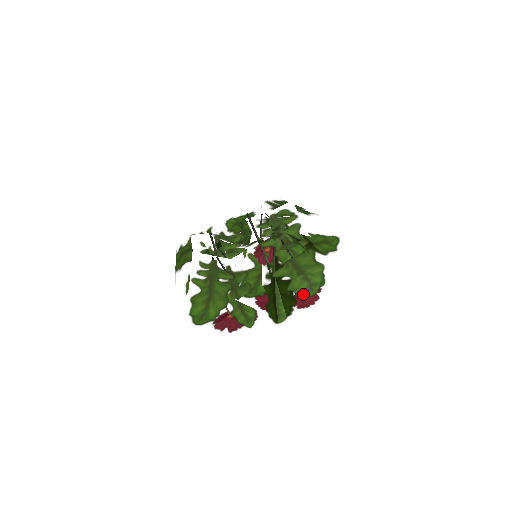
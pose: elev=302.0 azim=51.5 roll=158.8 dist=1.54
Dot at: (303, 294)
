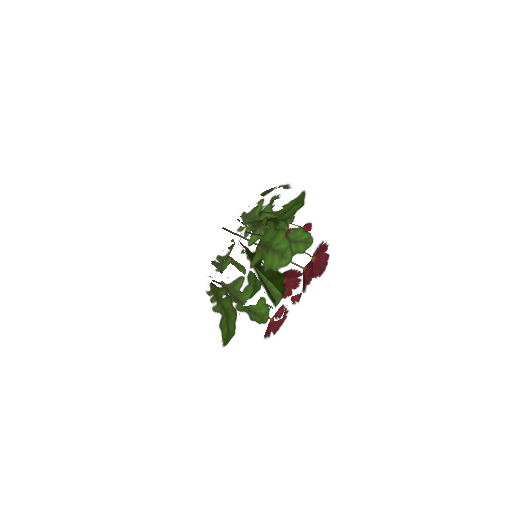
Dot at: (280, 266)
